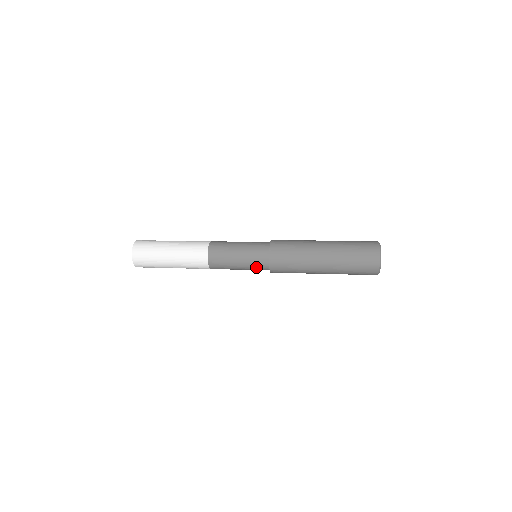
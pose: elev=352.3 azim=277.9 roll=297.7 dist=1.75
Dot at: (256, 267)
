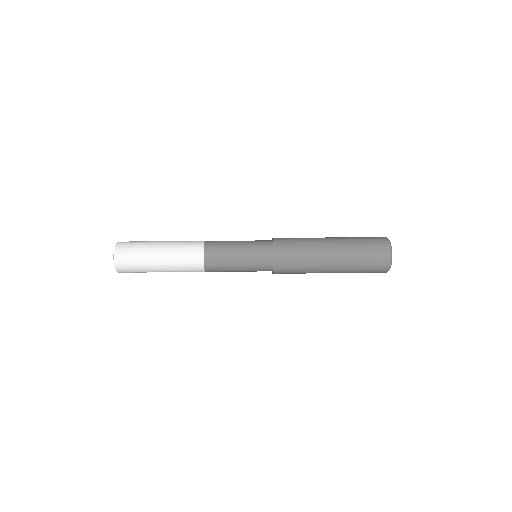
Dot at: (258, 269)
